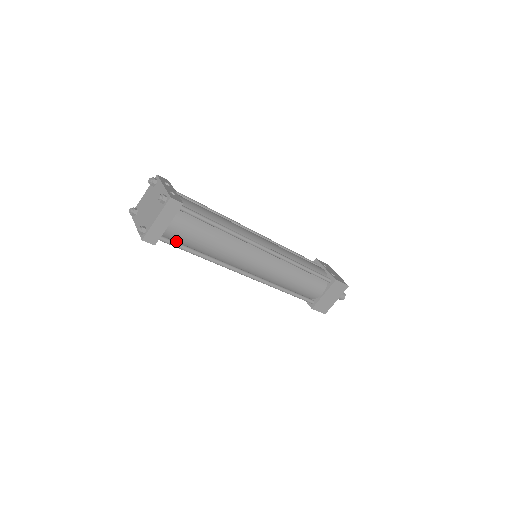
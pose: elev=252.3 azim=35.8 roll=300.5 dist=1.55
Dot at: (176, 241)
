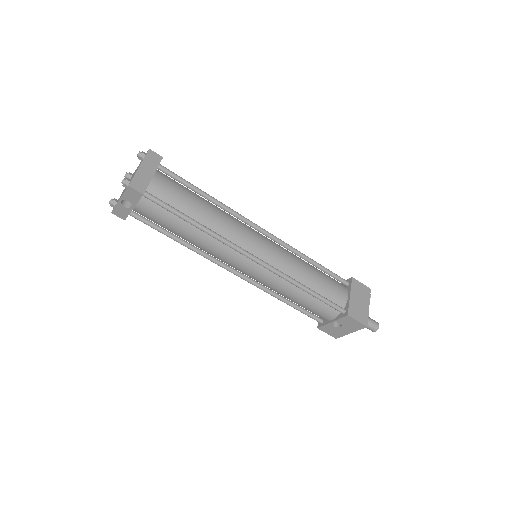
Dot at: (165, 206)
